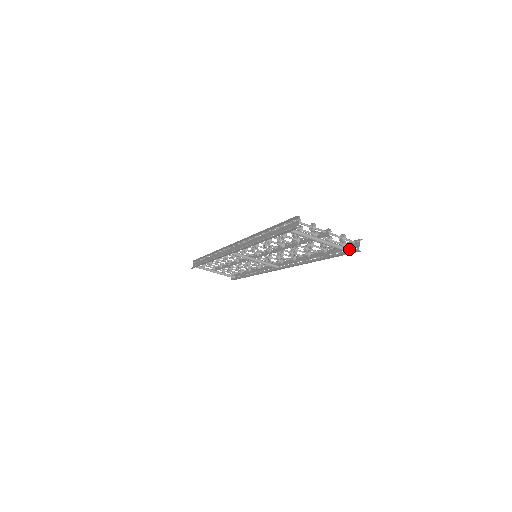
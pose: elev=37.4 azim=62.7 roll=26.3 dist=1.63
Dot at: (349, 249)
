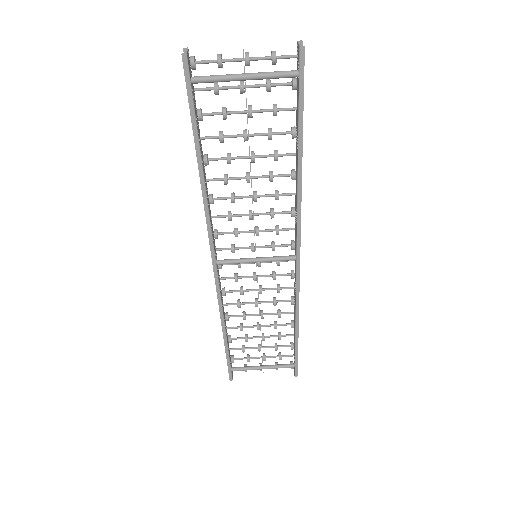
Dot at: (297, 70)
